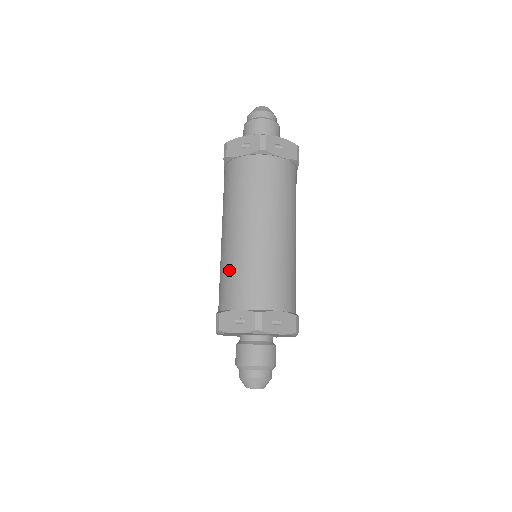
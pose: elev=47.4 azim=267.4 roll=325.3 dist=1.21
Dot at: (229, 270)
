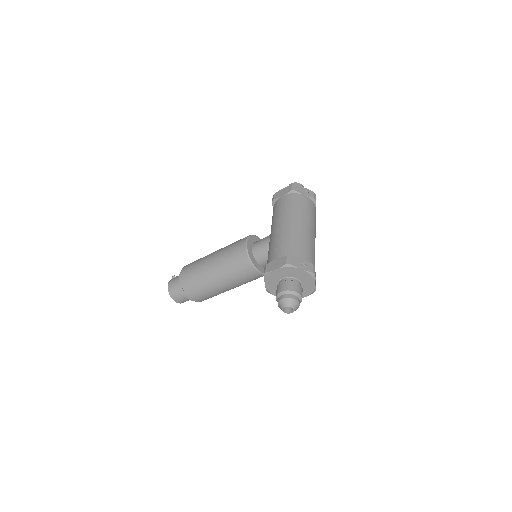
Dot at: (295, 239)
